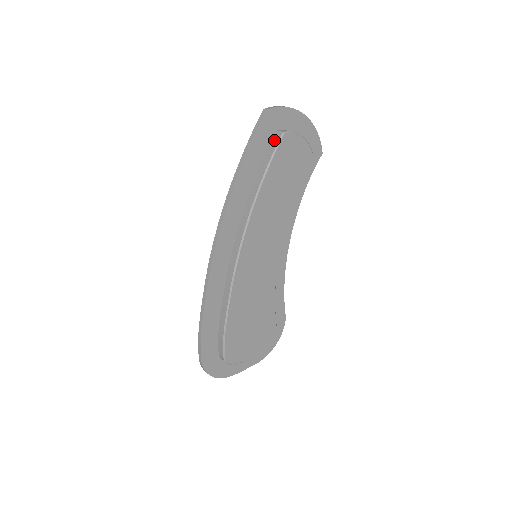
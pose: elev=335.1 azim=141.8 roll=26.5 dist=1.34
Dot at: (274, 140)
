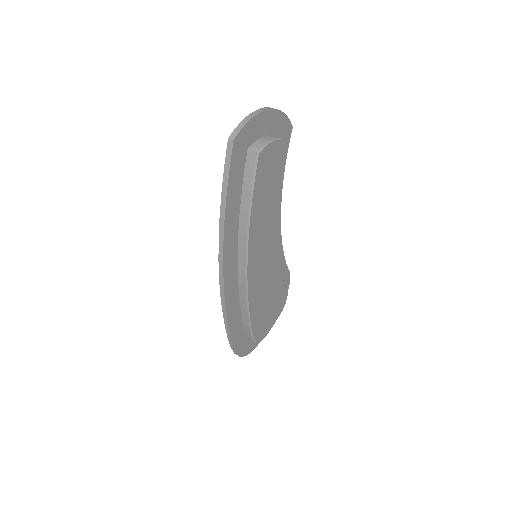
Dot at: (248, 163)
